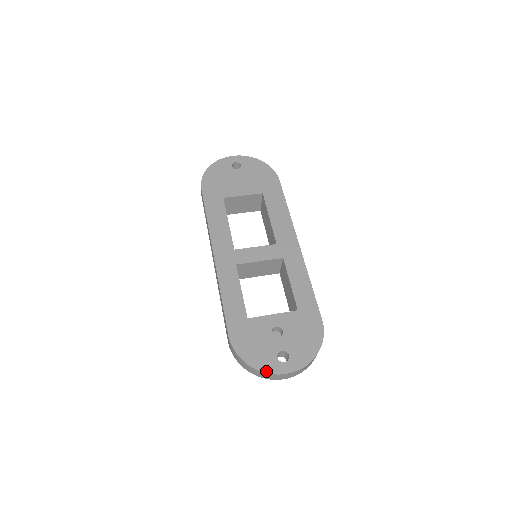
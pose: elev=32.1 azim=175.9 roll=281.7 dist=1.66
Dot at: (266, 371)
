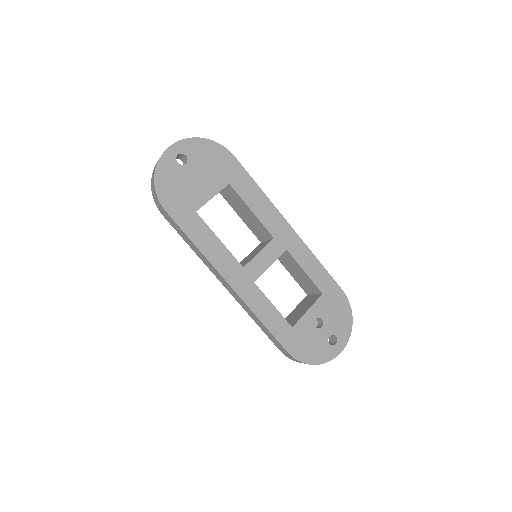
Dot at: (328, 360)
